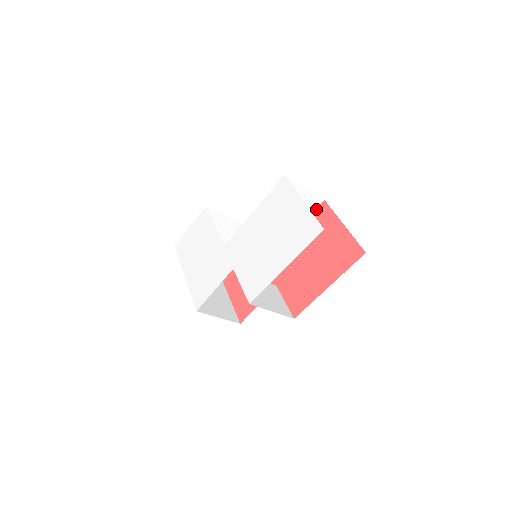
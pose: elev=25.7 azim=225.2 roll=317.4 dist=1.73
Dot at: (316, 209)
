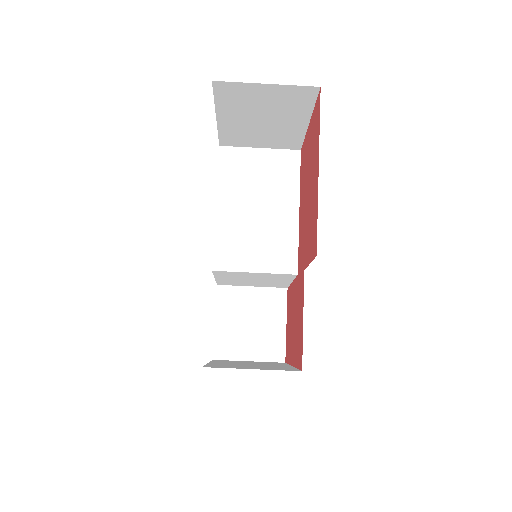
Dot at: (300, 166)
